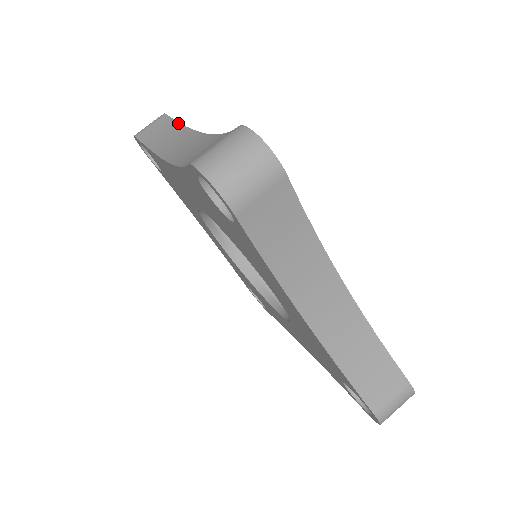
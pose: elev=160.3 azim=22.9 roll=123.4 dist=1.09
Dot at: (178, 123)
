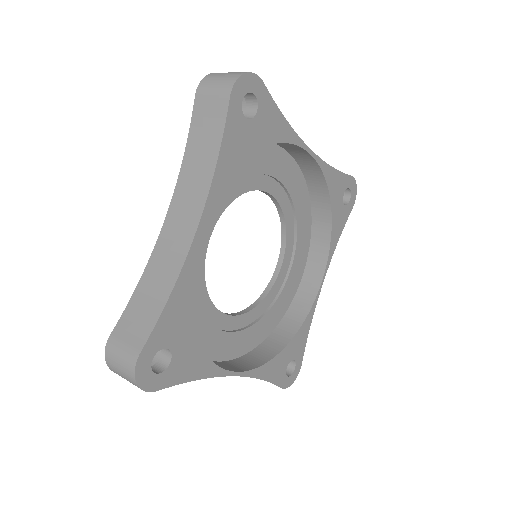
Dot at: (338, 170)
